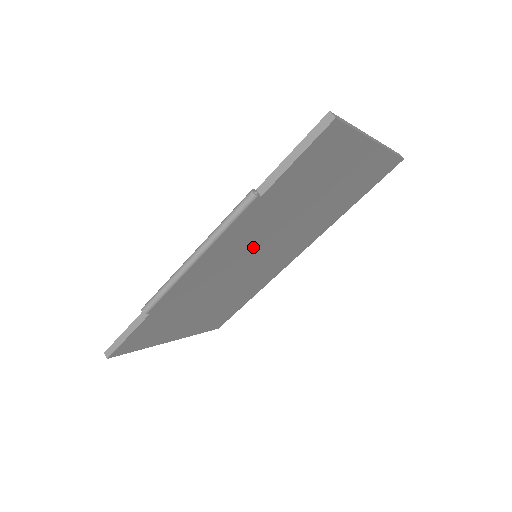
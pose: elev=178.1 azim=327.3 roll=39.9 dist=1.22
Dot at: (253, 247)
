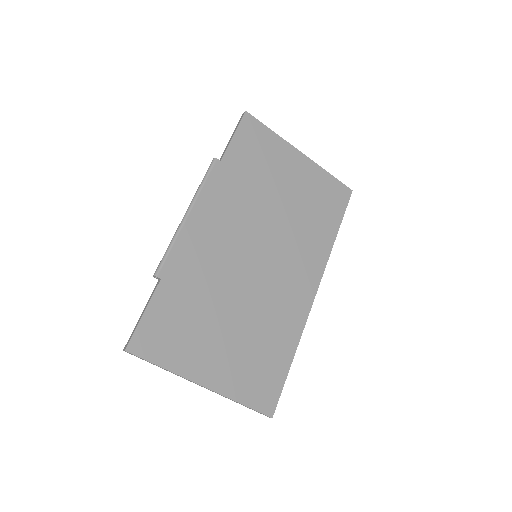
Dot at: (244, 233)
